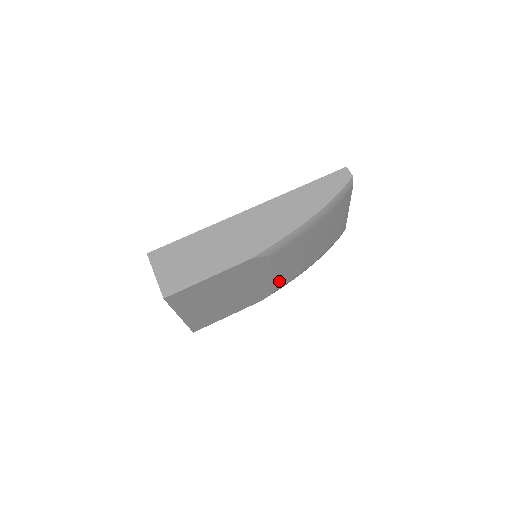
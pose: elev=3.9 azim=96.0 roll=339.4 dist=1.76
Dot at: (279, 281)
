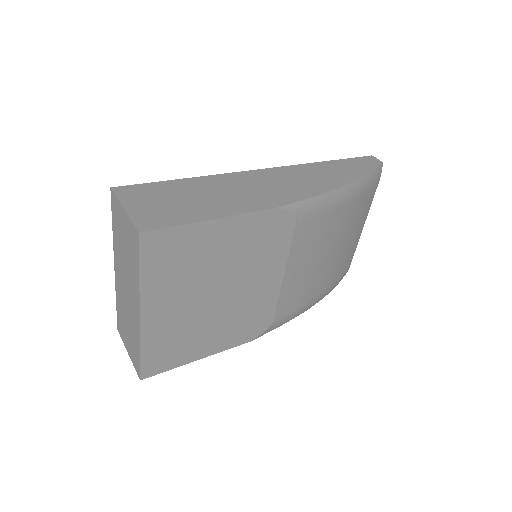
Dot at: (283, 302)
